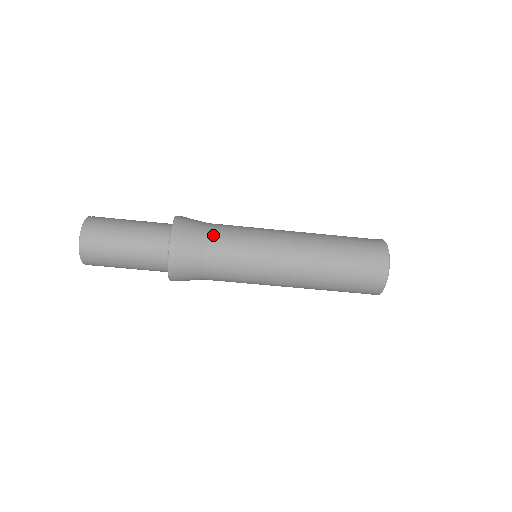
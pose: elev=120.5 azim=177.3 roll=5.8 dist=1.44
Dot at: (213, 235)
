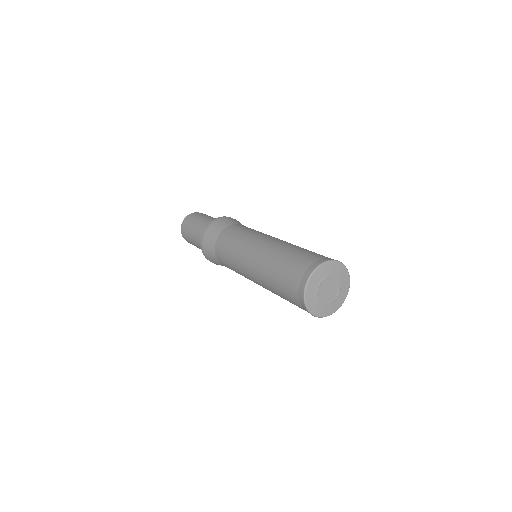
Dot at: (240, 225)
